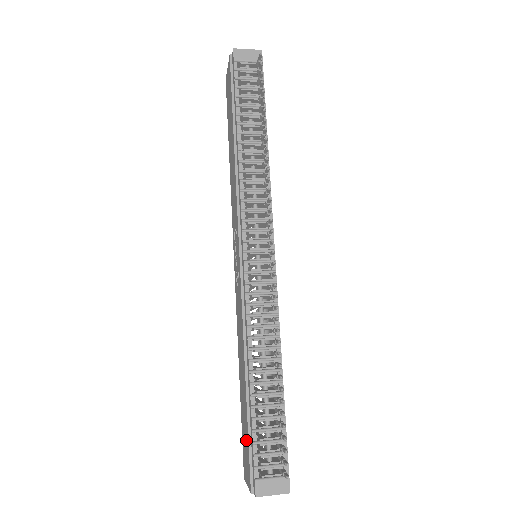
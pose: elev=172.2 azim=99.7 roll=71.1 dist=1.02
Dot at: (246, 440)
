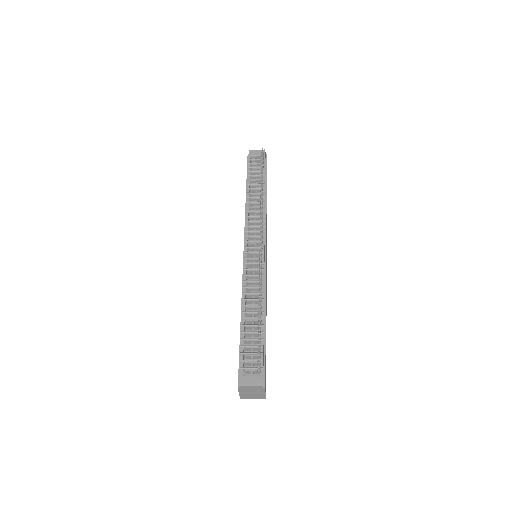
Dot at: occluded
